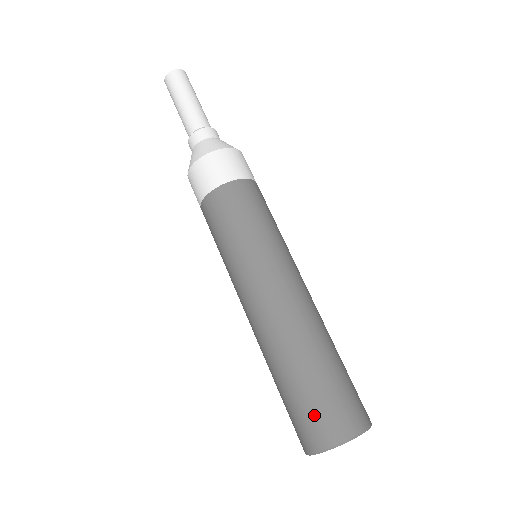
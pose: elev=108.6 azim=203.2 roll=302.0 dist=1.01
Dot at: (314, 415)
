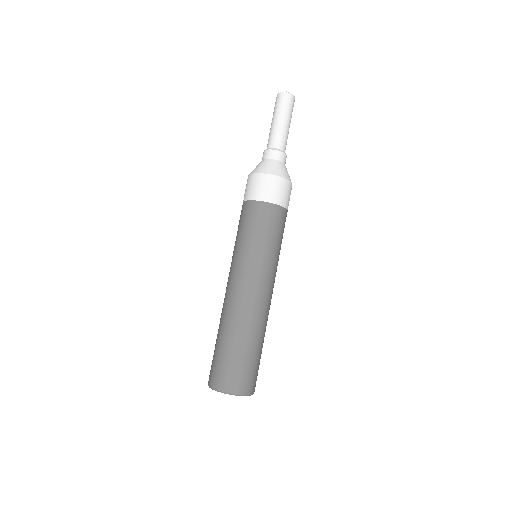
Dot at: (246, 374)
